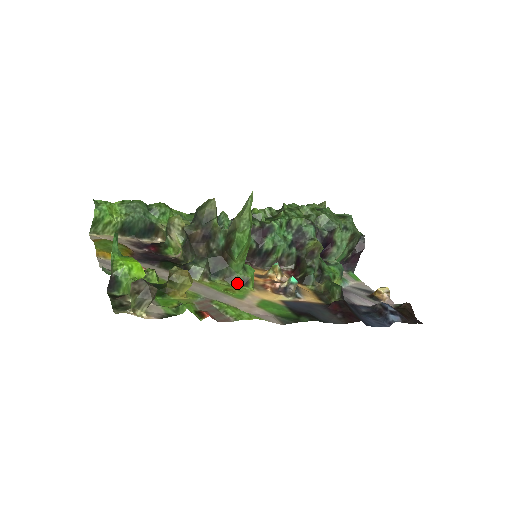
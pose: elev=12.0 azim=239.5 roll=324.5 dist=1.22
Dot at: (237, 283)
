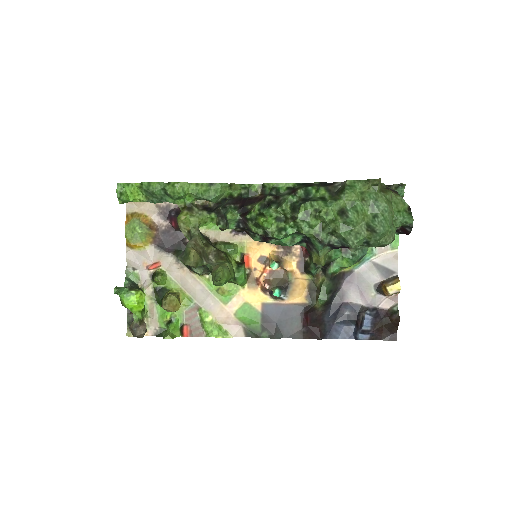
Dot at: (230, 282)
